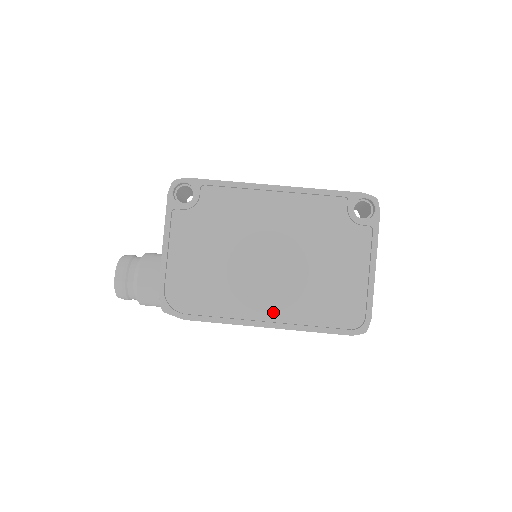
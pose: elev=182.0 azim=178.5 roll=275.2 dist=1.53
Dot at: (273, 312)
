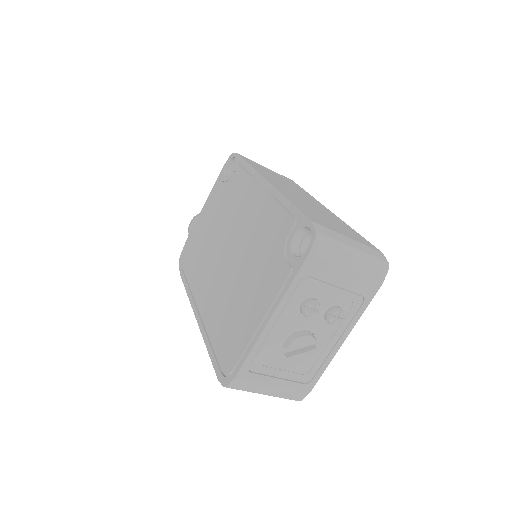
Dot at: (204, 306)
